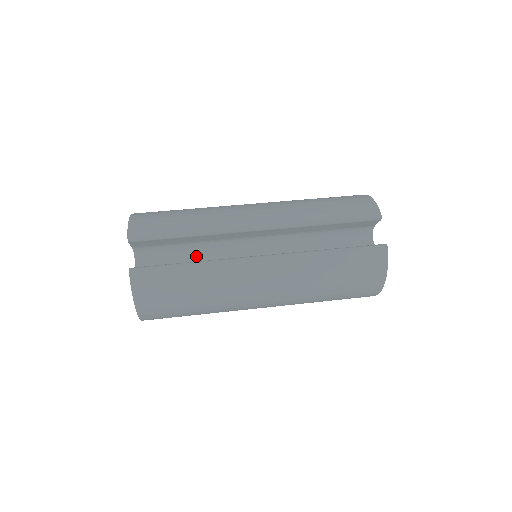
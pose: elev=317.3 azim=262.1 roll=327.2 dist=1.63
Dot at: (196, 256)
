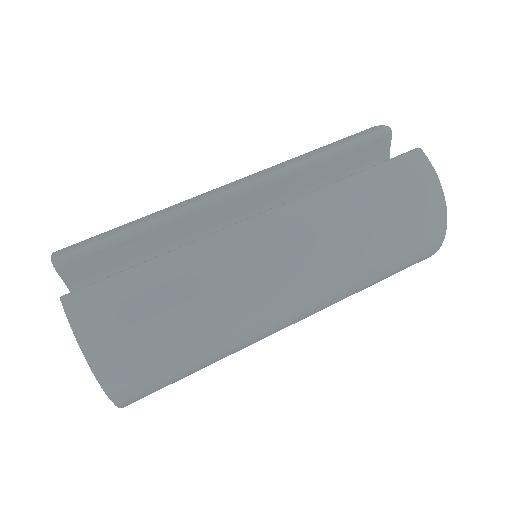
Dot at: occluded
